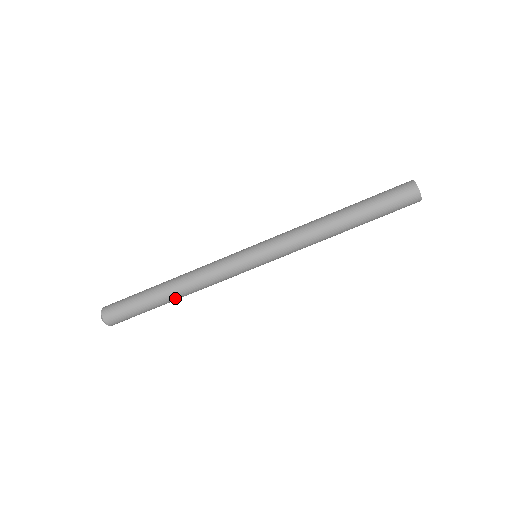
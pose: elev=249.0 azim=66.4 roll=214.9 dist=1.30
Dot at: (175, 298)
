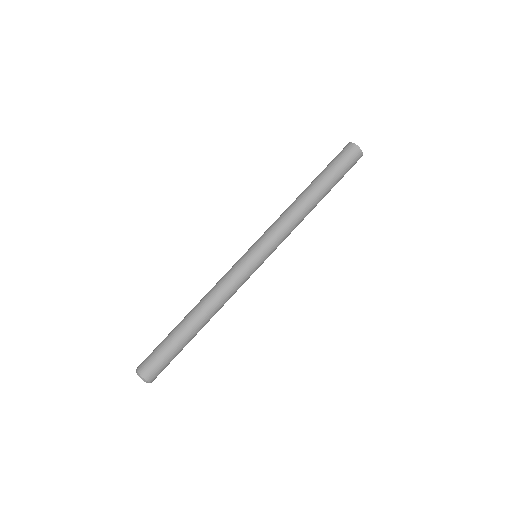
Dot at: (196, 319)
